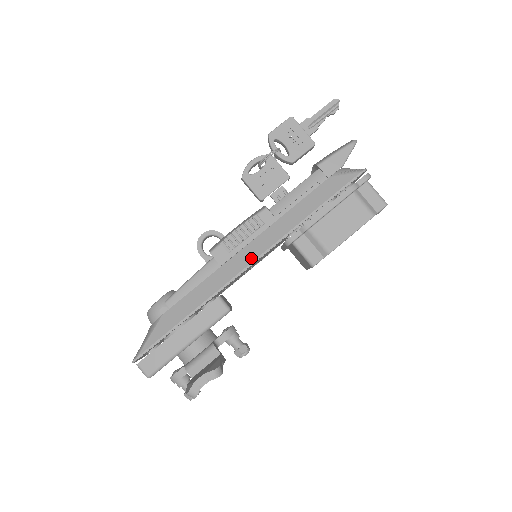
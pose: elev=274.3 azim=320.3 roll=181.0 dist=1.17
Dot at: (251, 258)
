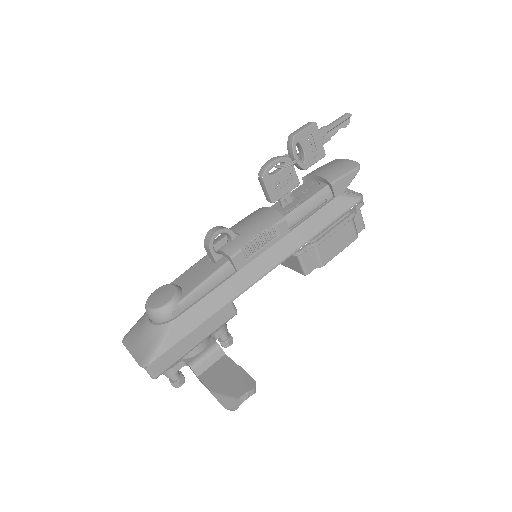
Dot at: (267, 268)
